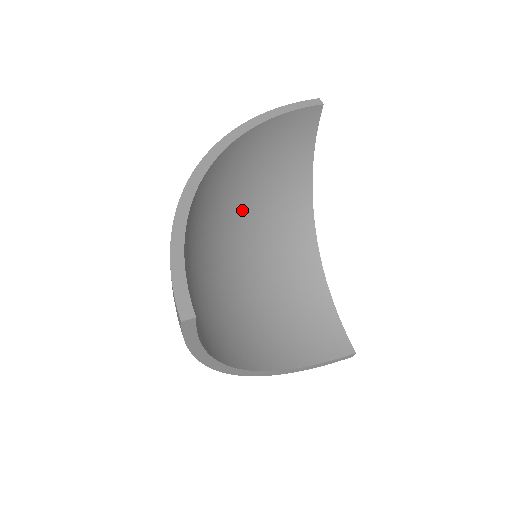
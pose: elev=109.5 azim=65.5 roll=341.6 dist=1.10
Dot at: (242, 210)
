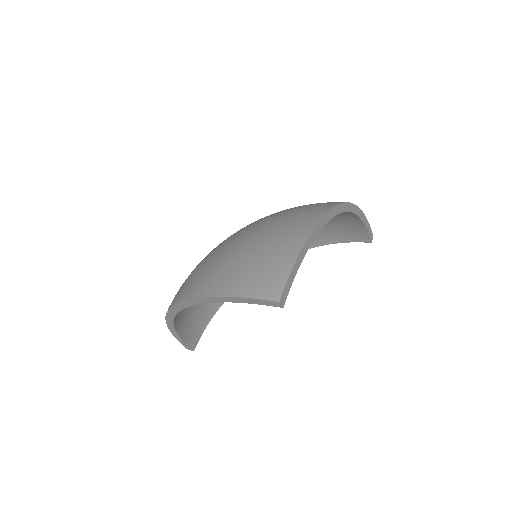
Dot at: occluded
